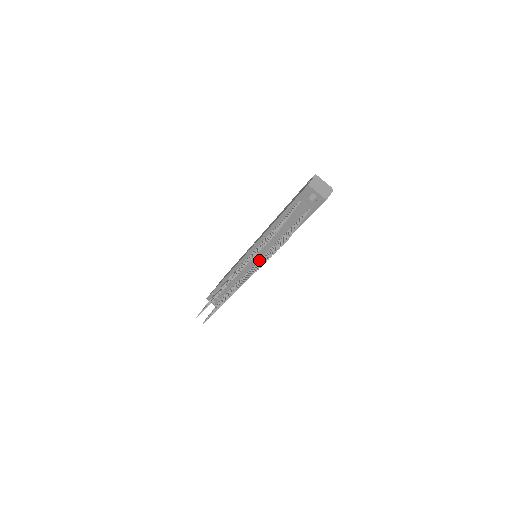
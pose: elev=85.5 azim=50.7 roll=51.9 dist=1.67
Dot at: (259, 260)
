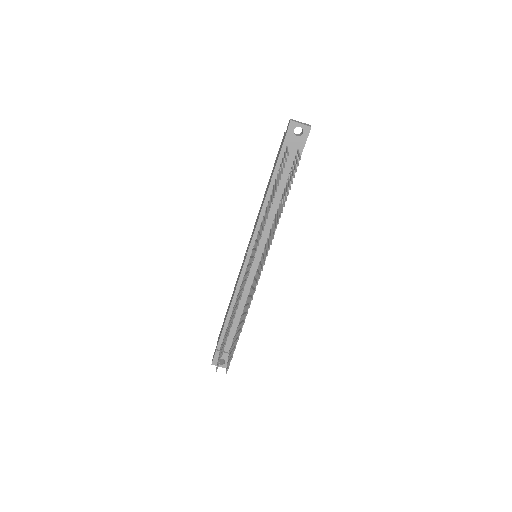
Dot at: (264, 249)
